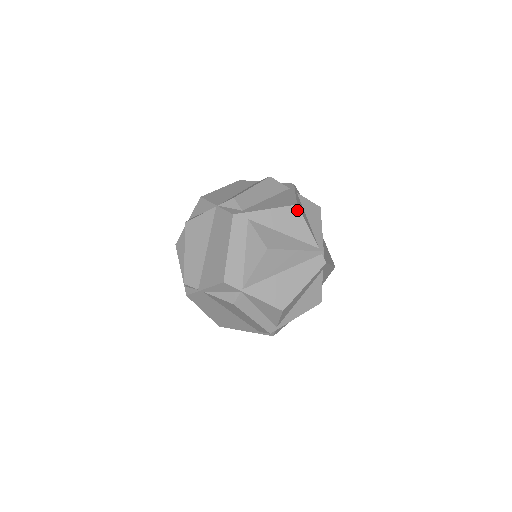
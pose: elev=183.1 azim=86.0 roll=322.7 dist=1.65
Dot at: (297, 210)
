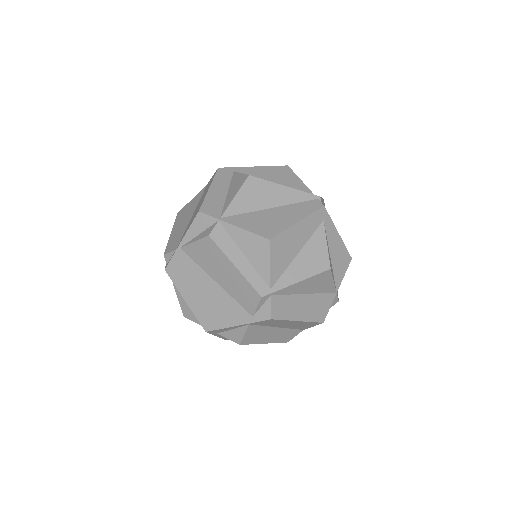
Dot at: (288, 169)
